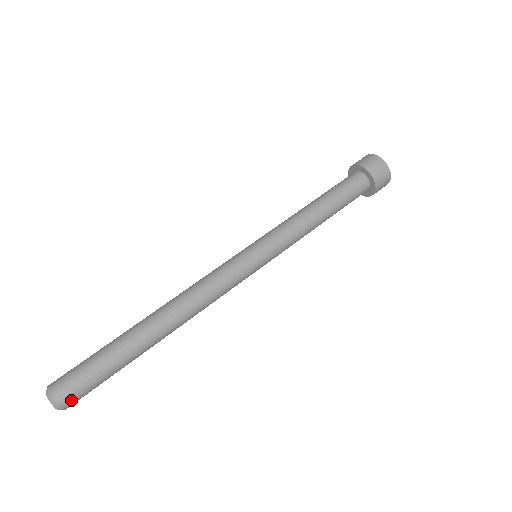
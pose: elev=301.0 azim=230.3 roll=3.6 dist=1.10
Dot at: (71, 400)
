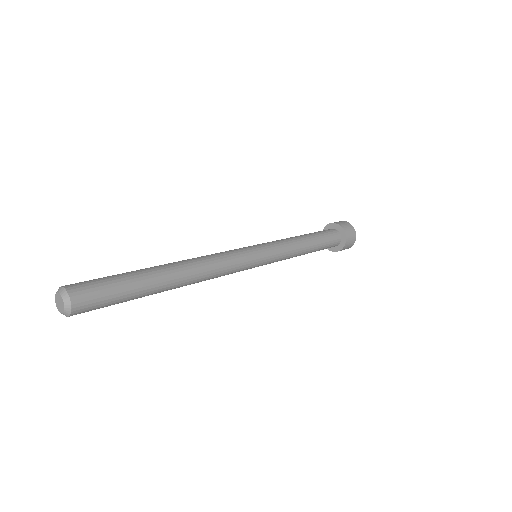
Dot at: (78, 288)
